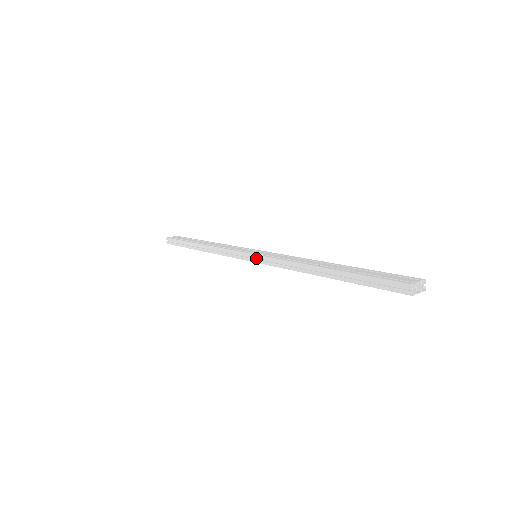
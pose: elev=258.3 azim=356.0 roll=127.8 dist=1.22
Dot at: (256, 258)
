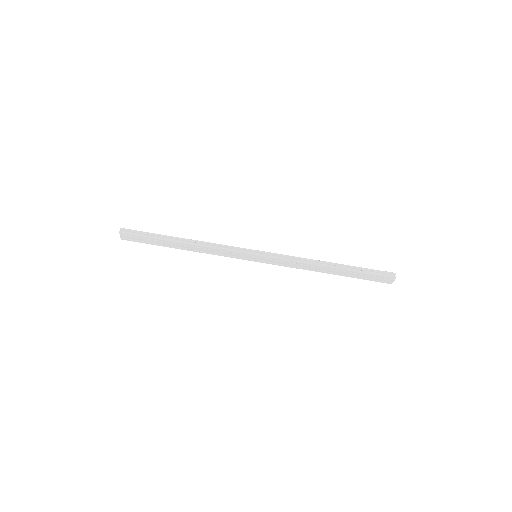
Dot at: (262, 255)
